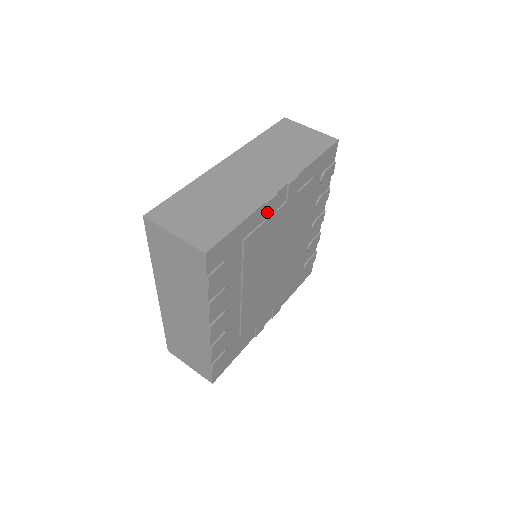
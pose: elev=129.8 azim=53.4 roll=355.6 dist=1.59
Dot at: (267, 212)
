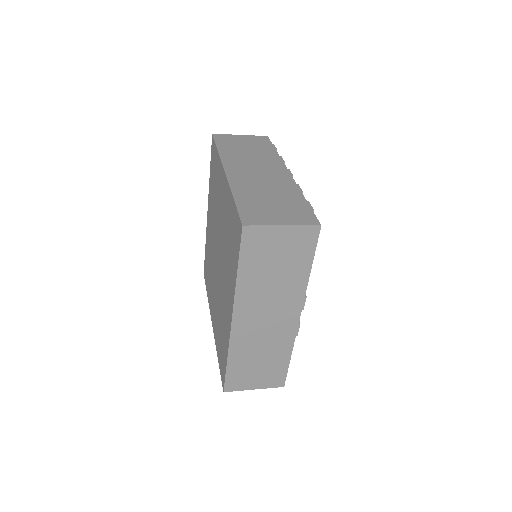
Dot at: occluded
